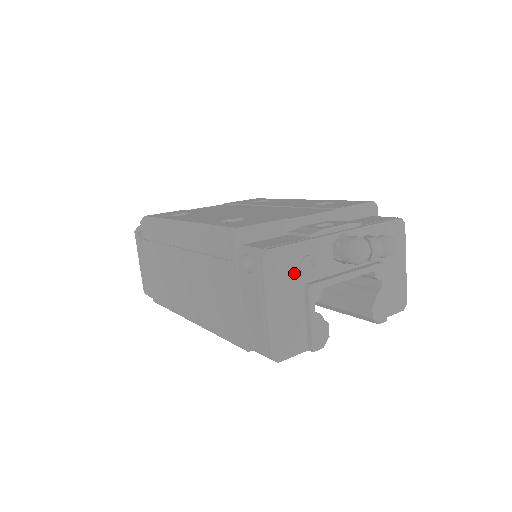
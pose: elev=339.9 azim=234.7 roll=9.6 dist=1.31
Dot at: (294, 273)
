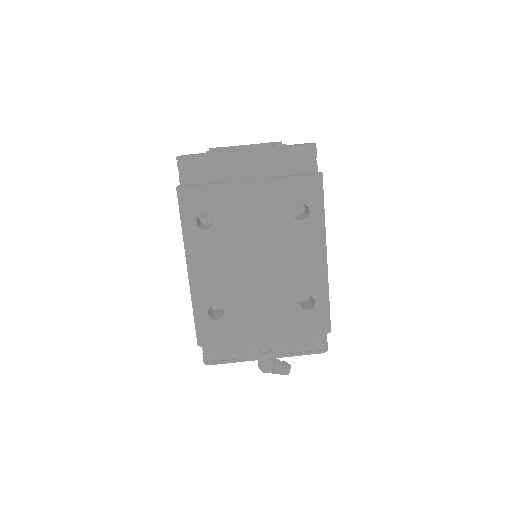
Dot at: occluded
